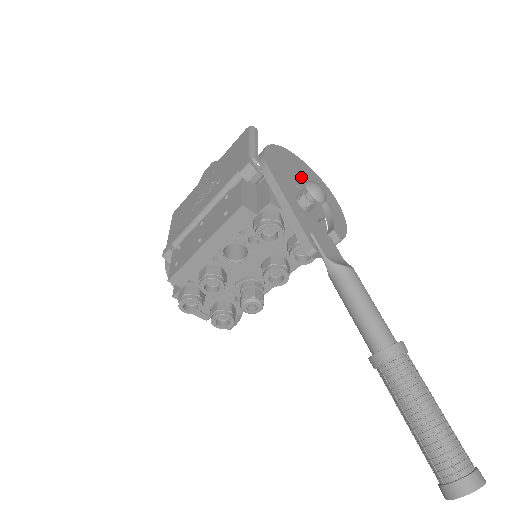
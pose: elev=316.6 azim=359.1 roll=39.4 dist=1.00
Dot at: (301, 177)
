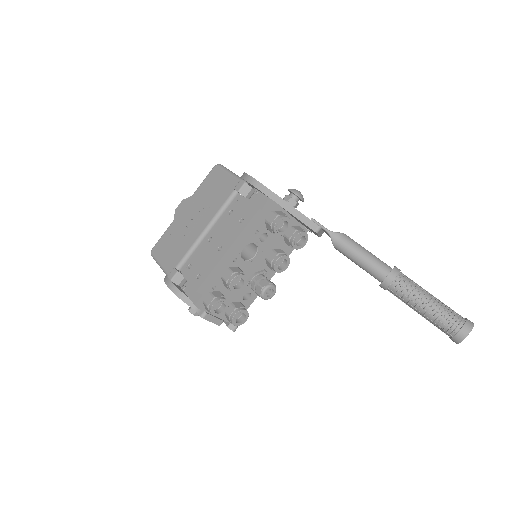
Dot at: occluded
